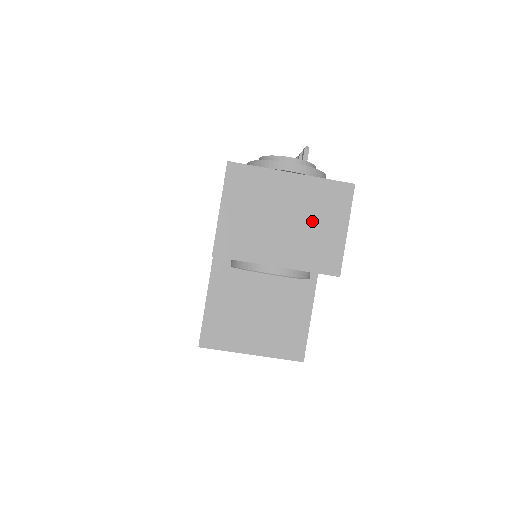
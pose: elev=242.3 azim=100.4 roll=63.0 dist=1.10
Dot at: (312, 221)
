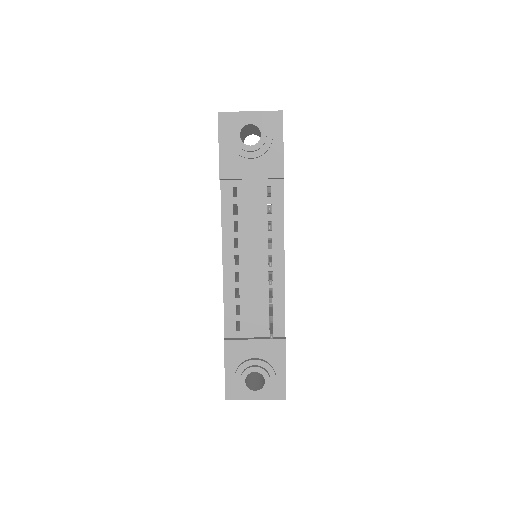
Dot at: occluded
